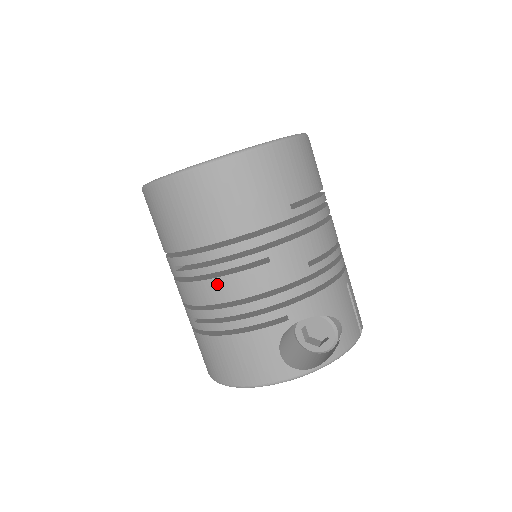
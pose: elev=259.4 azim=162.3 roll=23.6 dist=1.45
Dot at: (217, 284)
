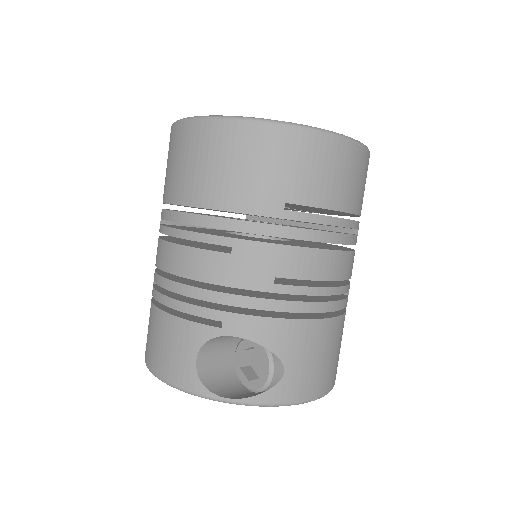
Dot at: (174, 251)
